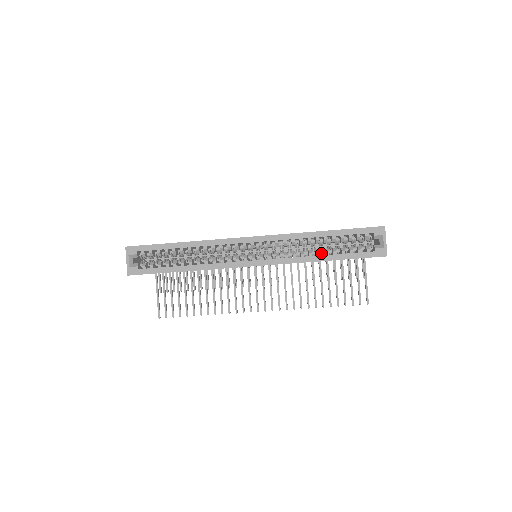
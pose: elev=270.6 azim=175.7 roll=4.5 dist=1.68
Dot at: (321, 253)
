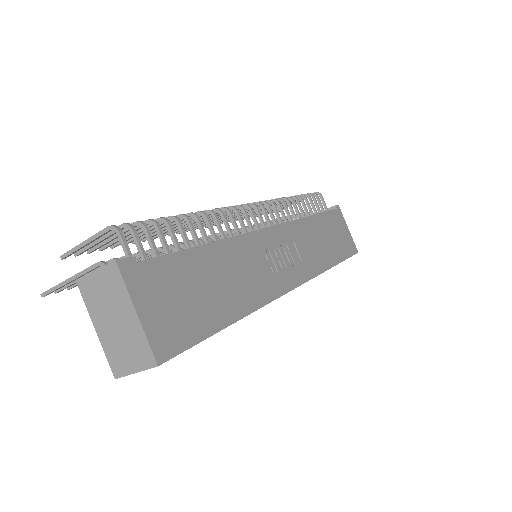
Dot at: occluded
